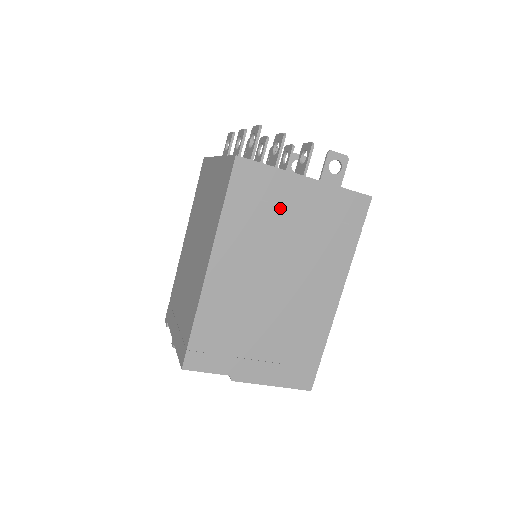
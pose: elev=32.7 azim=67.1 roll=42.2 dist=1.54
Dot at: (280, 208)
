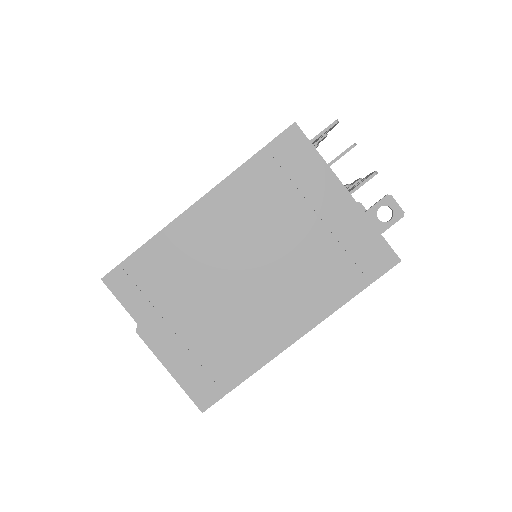
Dot at: (302, 200)
